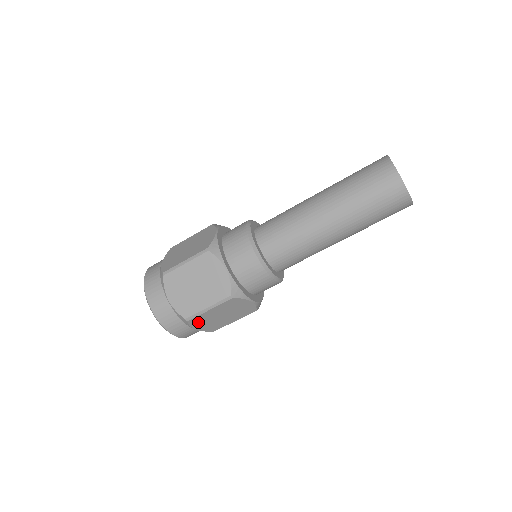
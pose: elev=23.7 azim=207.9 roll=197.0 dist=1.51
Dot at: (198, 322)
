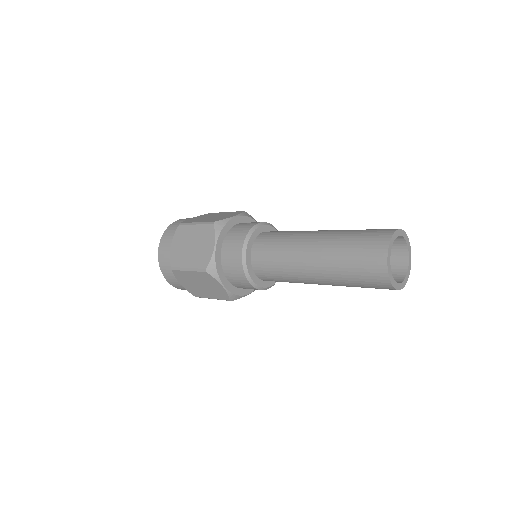
Dot at: occluded
